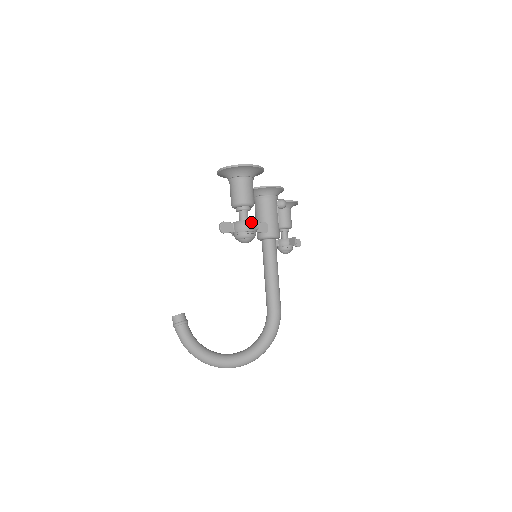
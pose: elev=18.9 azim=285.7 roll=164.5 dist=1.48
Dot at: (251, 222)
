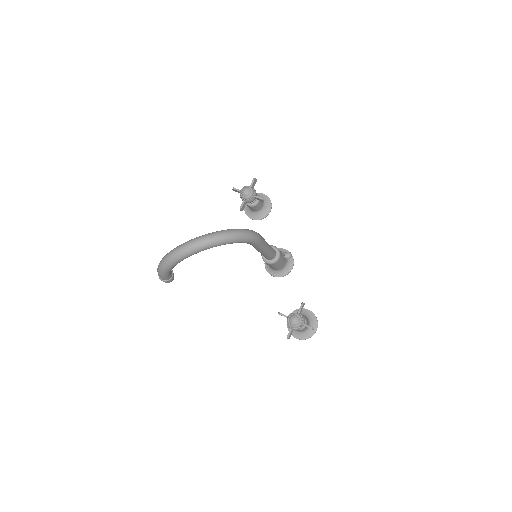
Dot at: (252, 185)
